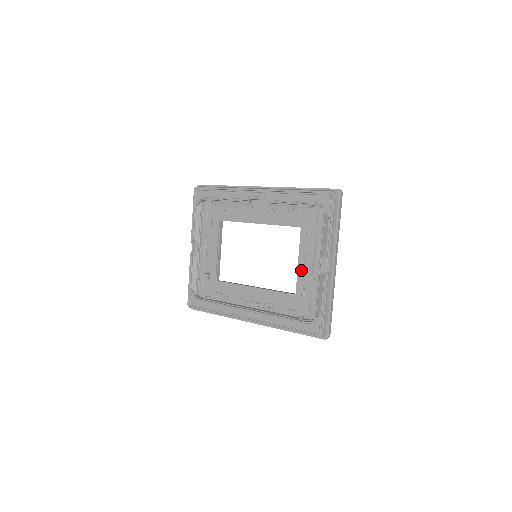
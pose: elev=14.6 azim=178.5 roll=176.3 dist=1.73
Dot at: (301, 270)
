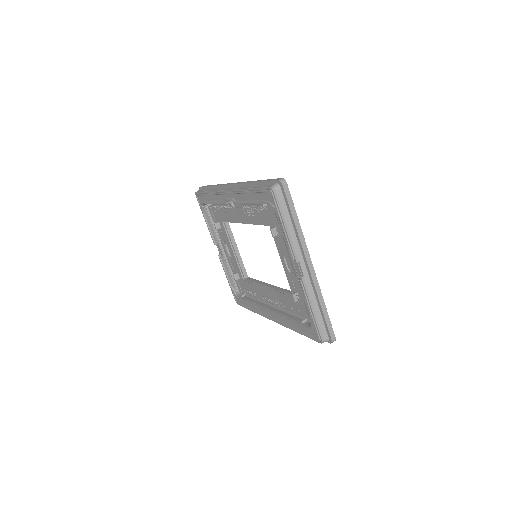
Dot at: (287, 272)
